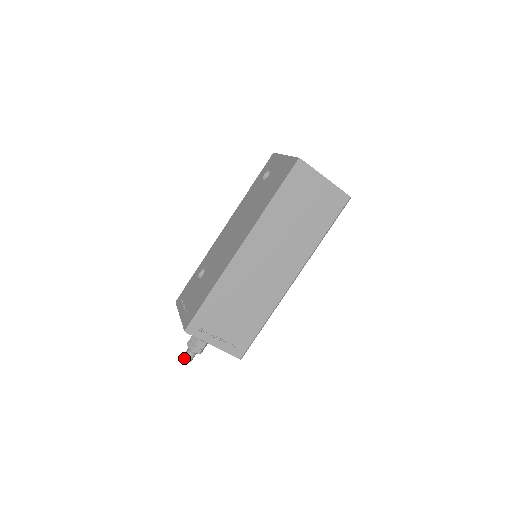
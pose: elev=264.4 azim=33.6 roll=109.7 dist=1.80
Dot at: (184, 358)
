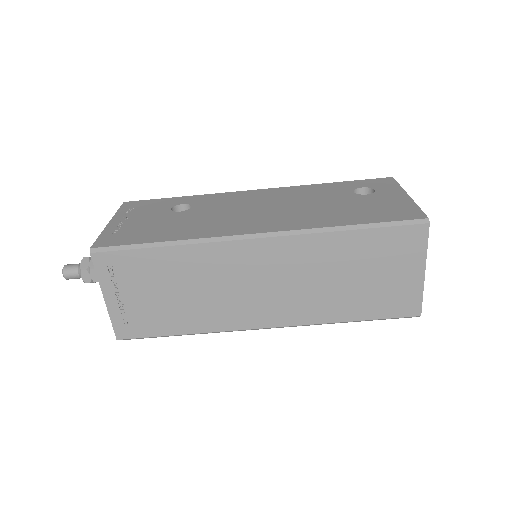
Dot at: (64, 268)
